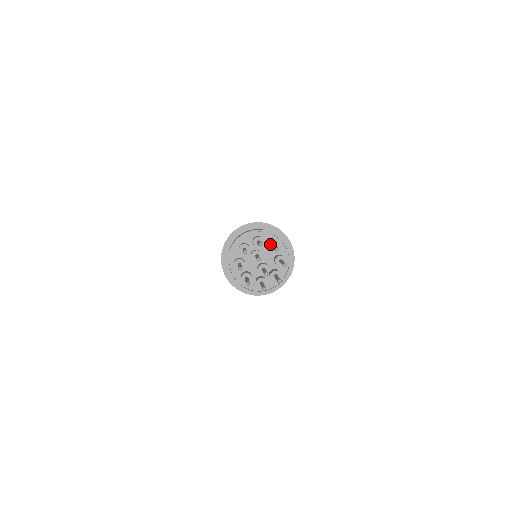
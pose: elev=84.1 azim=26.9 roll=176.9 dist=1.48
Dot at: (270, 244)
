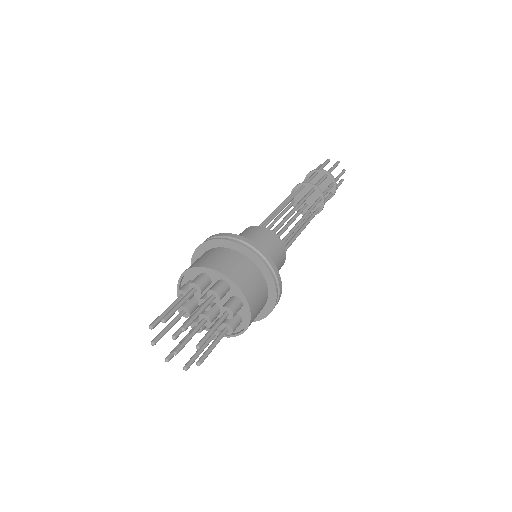
Dot at: (225, 308)
